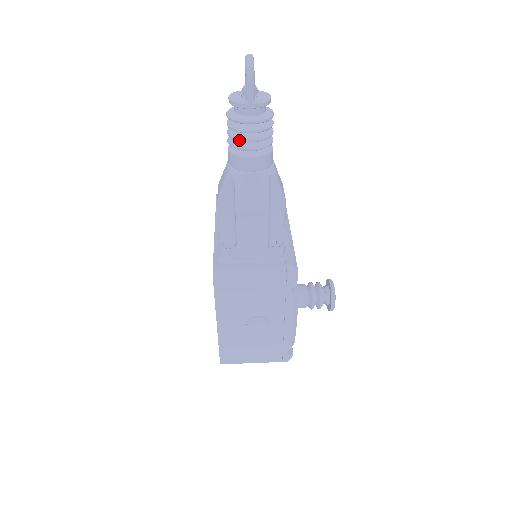
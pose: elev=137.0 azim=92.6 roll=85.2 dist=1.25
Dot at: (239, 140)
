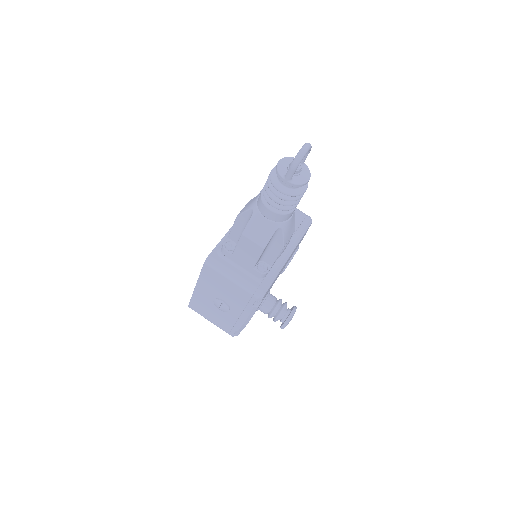
Dot at: (268, 195)
